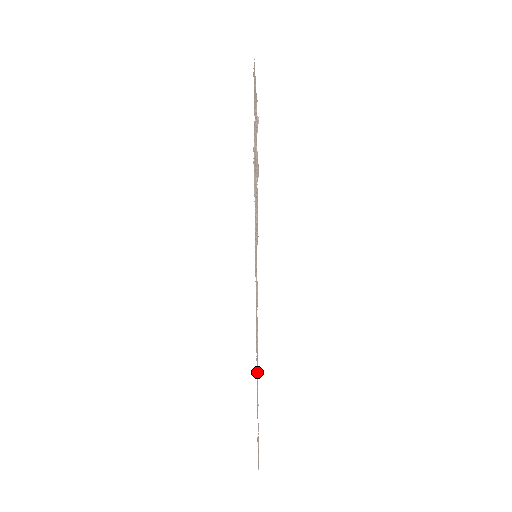
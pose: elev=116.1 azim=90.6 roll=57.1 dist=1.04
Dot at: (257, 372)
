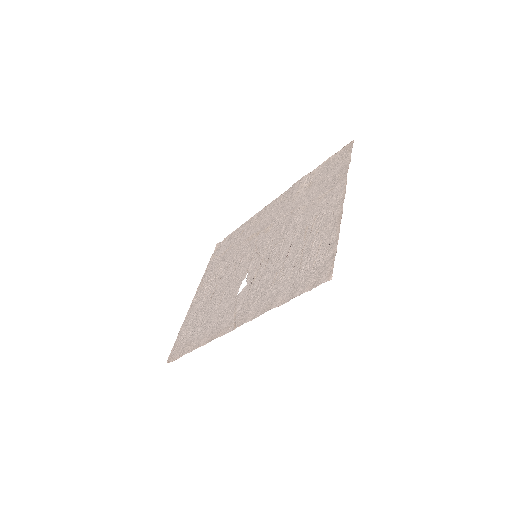
Dot at: (215, 330)
